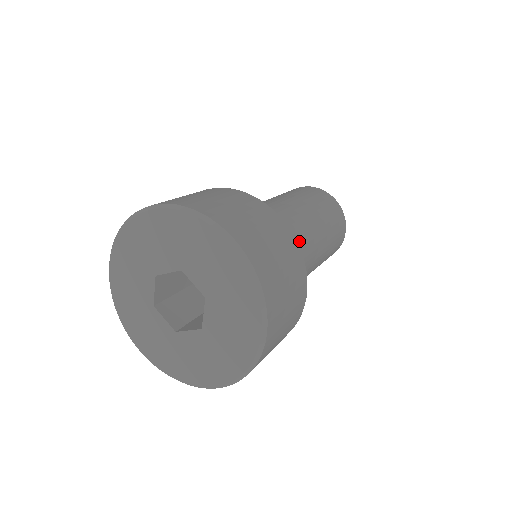
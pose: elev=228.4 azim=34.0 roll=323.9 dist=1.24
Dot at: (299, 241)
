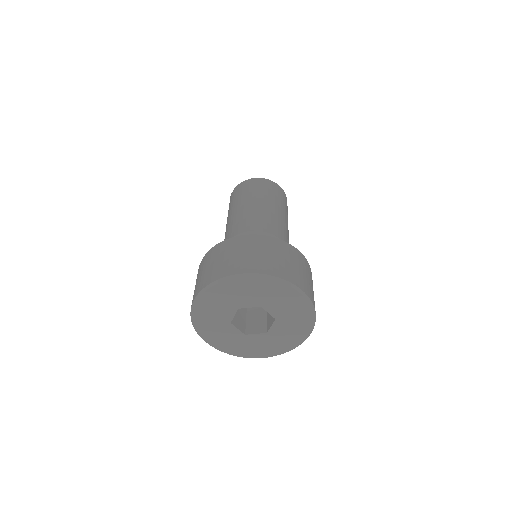
Dot at: occluded
